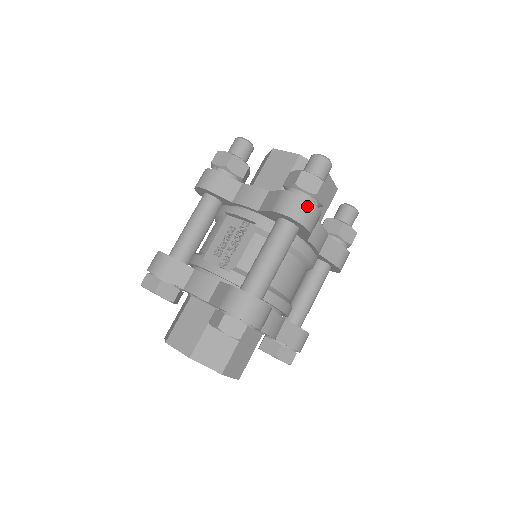
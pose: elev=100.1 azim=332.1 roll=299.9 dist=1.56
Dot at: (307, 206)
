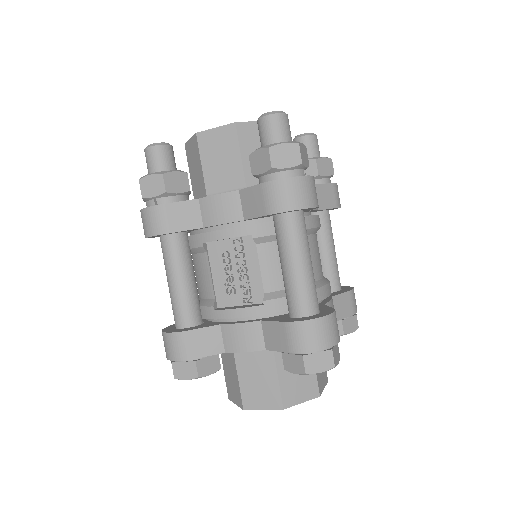
Dot at: (303, 184)
